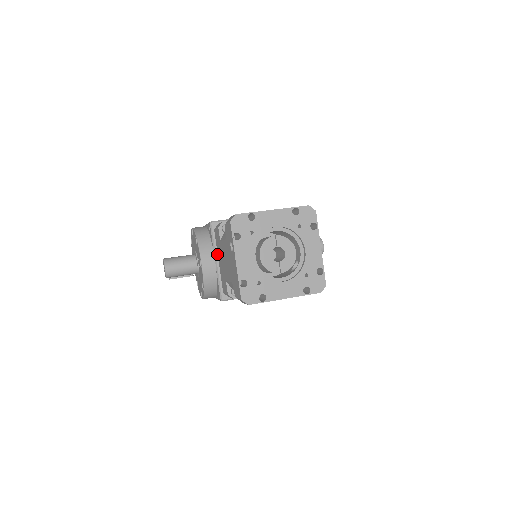
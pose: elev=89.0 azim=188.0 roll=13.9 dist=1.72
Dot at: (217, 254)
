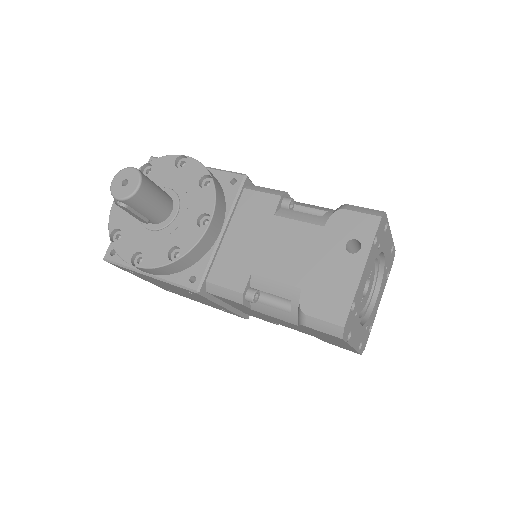
Dot at: (229, 223)
